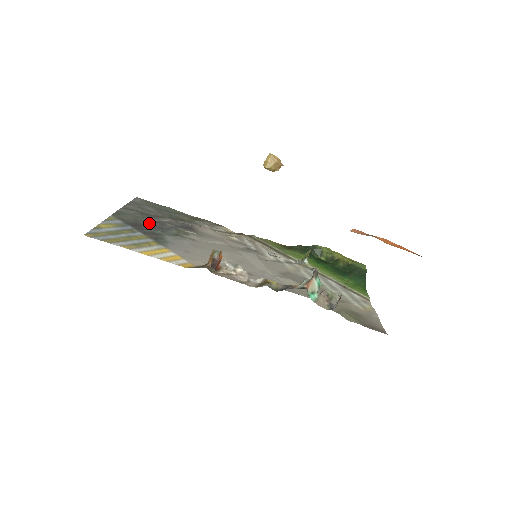
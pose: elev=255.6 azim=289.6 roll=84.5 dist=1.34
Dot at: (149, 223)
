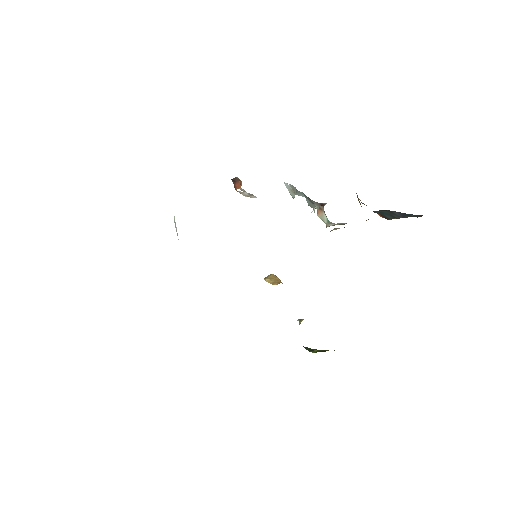
Dot at: occluded
